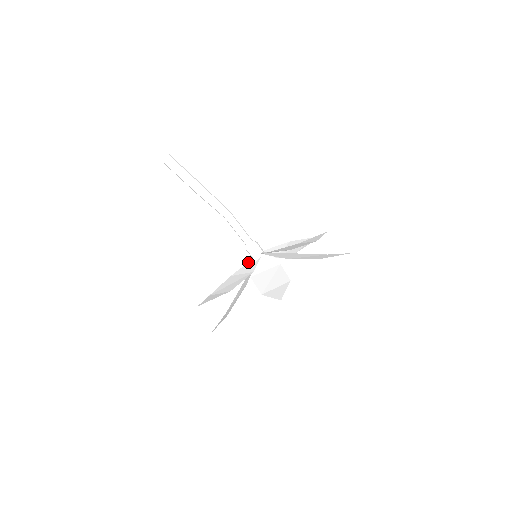
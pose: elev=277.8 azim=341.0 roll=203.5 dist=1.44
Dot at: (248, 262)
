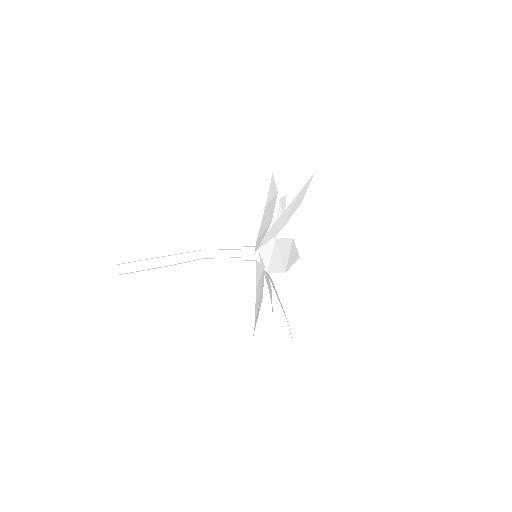
Dot at: (256, 267)
